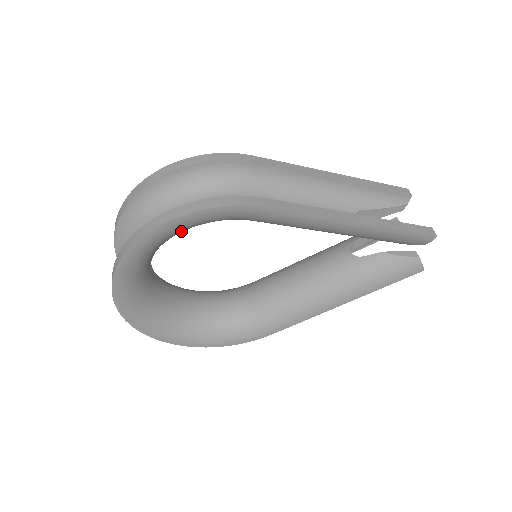
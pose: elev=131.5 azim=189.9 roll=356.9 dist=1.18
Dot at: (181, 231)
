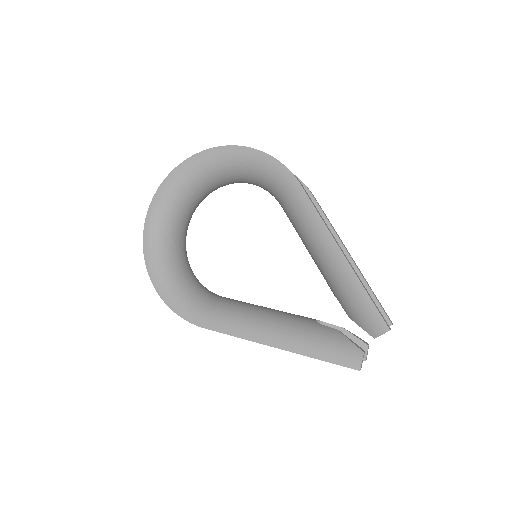
Dot at: (243, 167)
